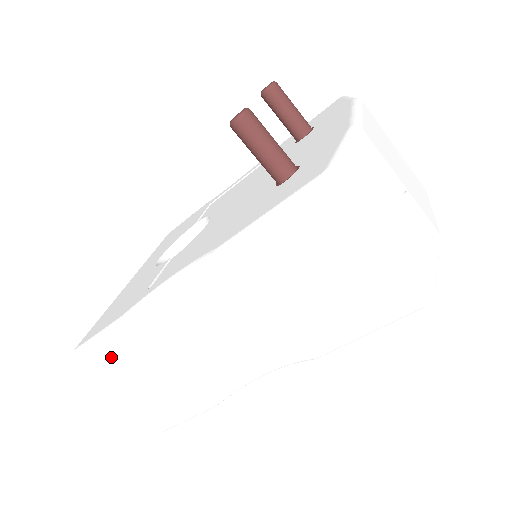
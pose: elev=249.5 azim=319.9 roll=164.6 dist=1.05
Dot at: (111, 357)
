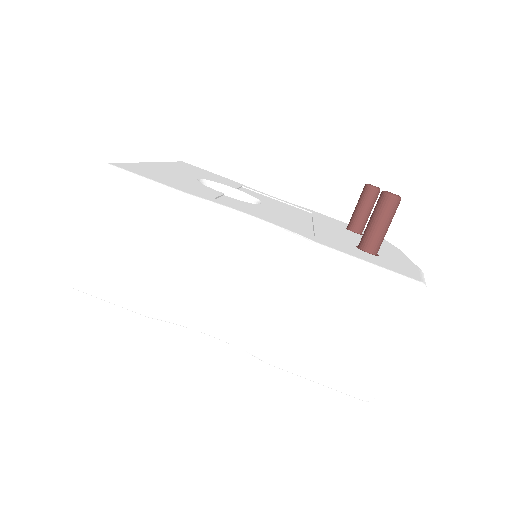
Dot at: (135, 204)
